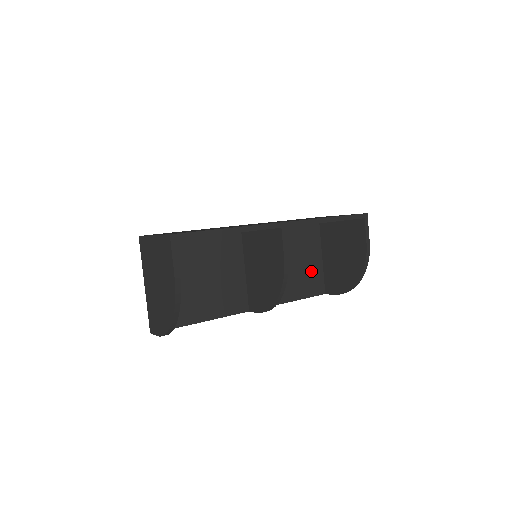
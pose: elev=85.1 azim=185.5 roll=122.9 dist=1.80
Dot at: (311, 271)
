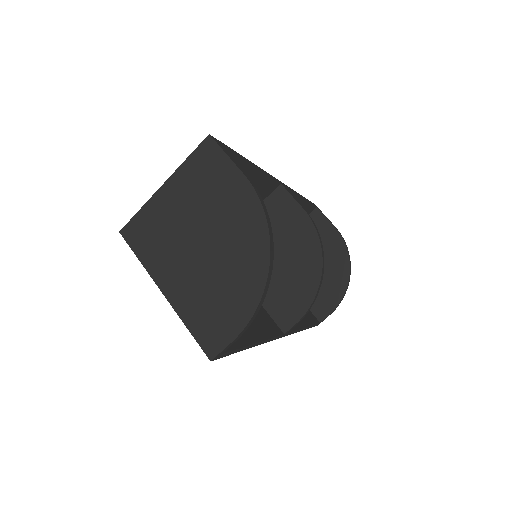
Dot at: occluded
